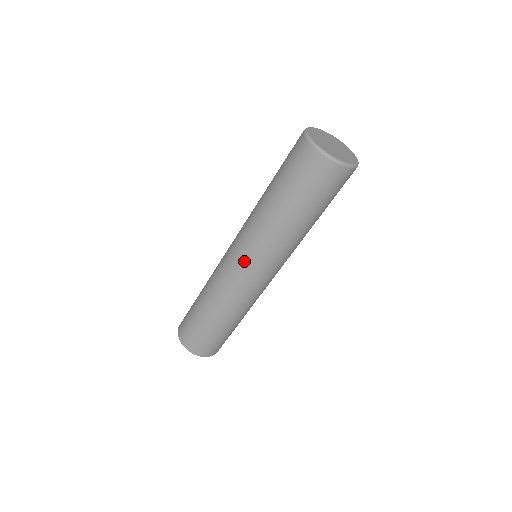
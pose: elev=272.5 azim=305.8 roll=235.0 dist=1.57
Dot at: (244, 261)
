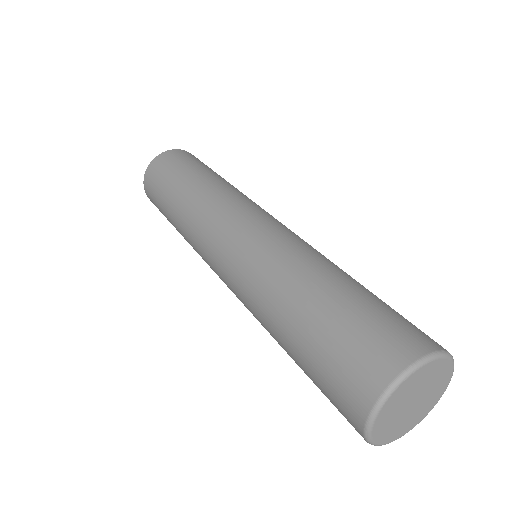
Dot at: (225, 283)
